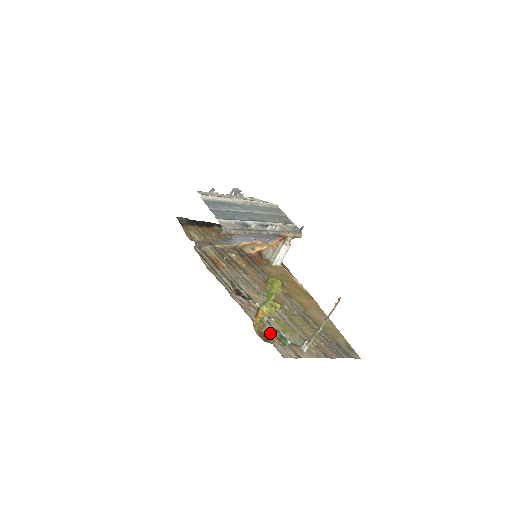
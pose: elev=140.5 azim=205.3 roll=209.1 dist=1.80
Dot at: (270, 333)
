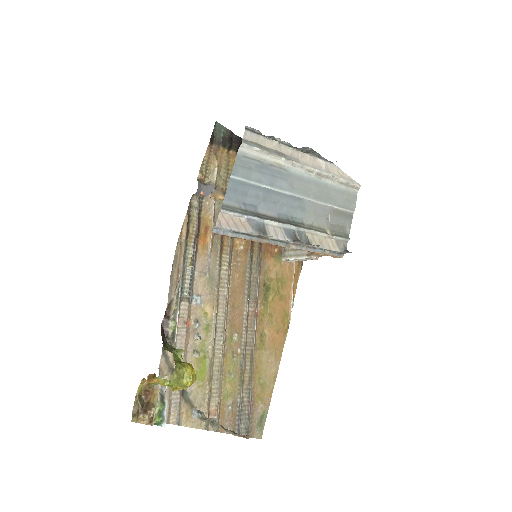
Dot at: (153, 400)
